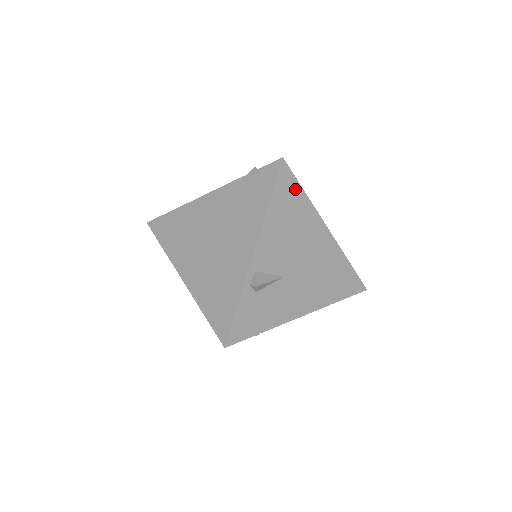
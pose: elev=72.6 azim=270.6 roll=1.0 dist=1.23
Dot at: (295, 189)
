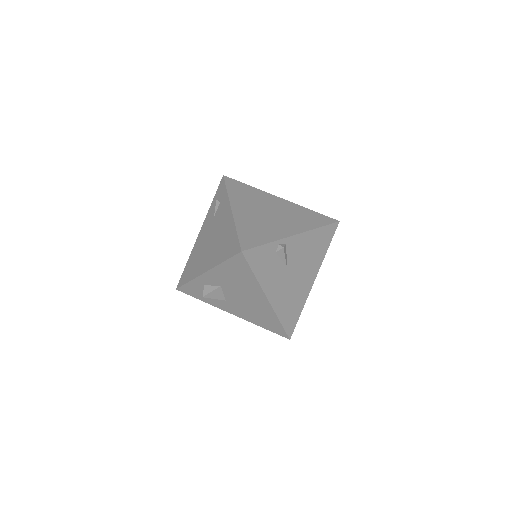
Dot at: (328, 240)
